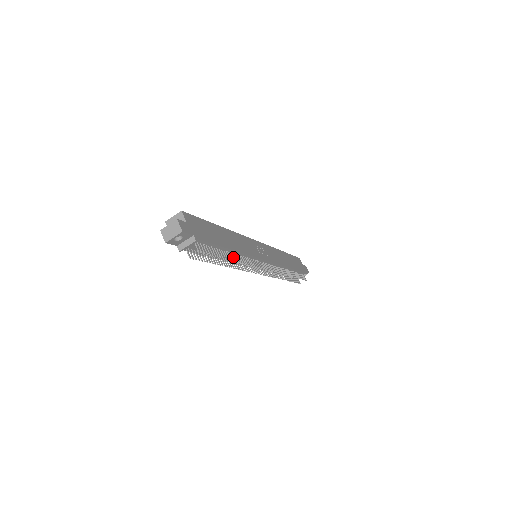
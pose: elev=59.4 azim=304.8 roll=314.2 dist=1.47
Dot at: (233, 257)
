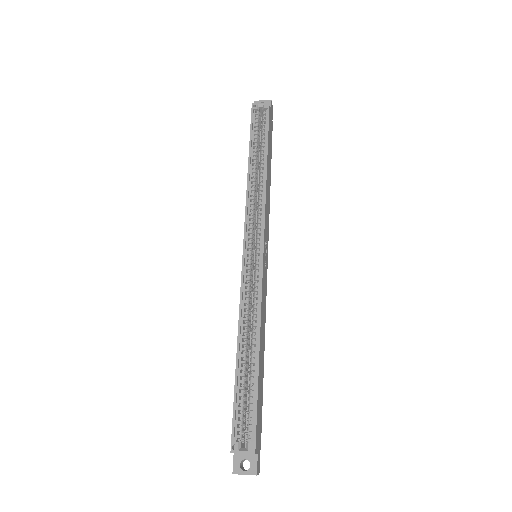
Dot at: occluded
